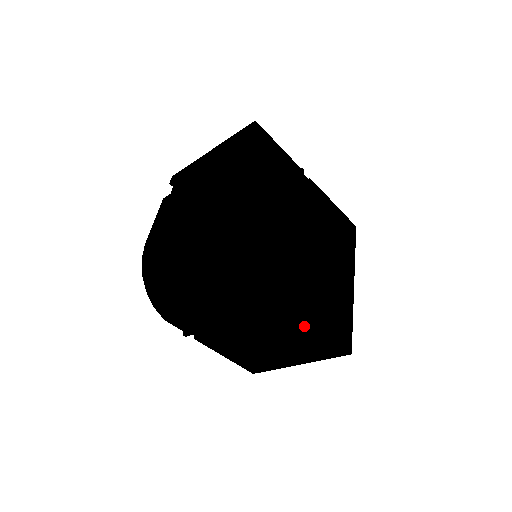
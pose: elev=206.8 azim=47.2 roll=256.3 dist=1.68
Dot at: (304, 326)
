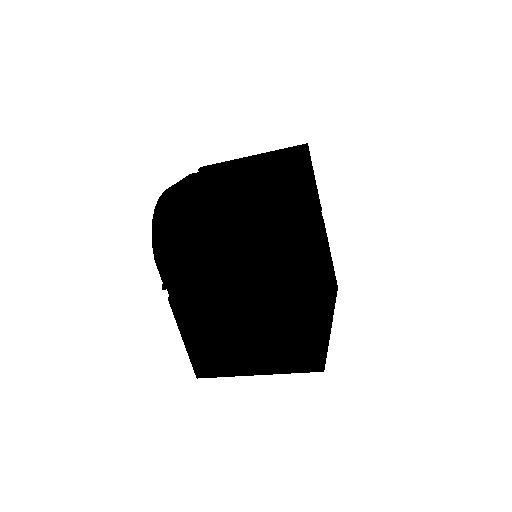
Dot at: (300, 312)
